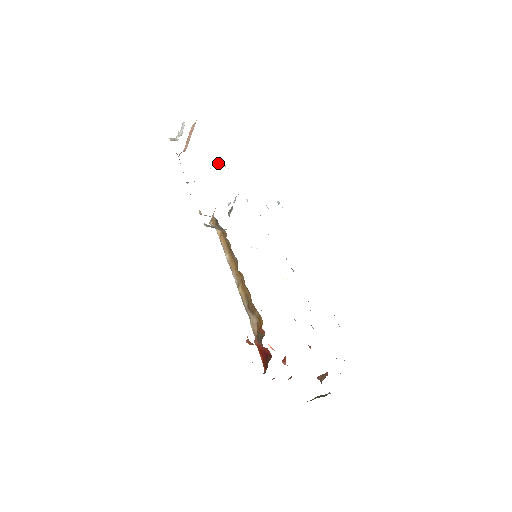
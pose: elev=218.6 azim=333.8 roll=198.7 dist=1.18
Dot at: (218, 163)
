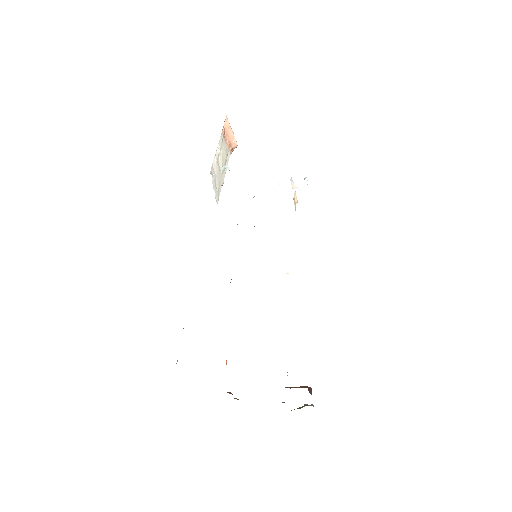
Dot at: (220, 167)
